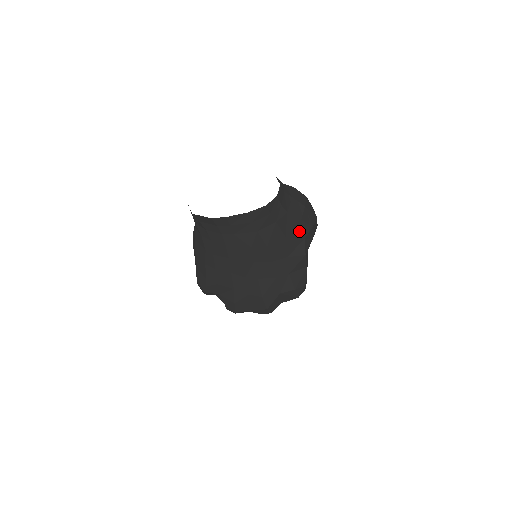
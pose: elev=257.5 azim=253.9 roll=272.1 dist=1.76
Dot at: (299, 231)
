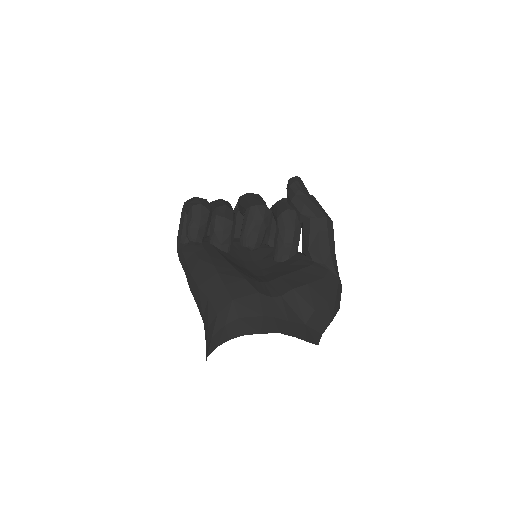
Dot at: occluded
